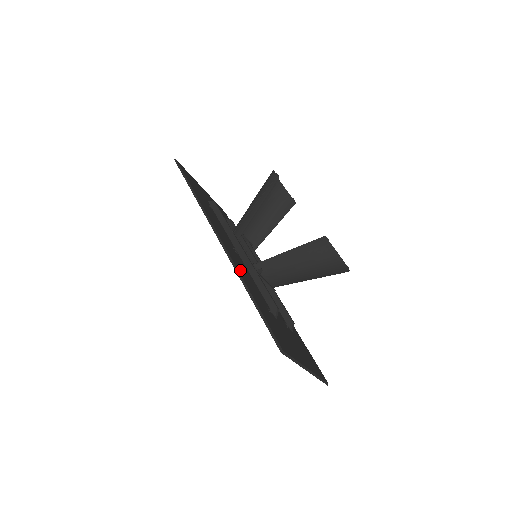
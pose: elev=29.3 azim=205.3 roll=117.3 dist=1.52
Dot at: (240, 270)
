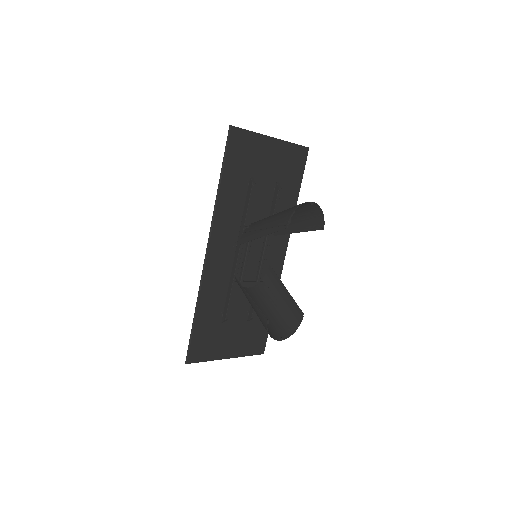
Dot at: (208, 286)
